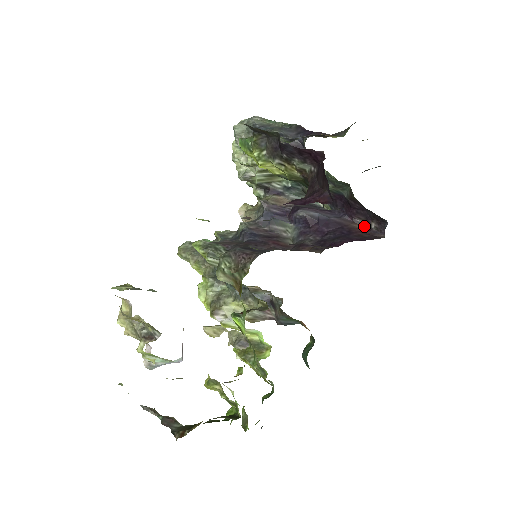
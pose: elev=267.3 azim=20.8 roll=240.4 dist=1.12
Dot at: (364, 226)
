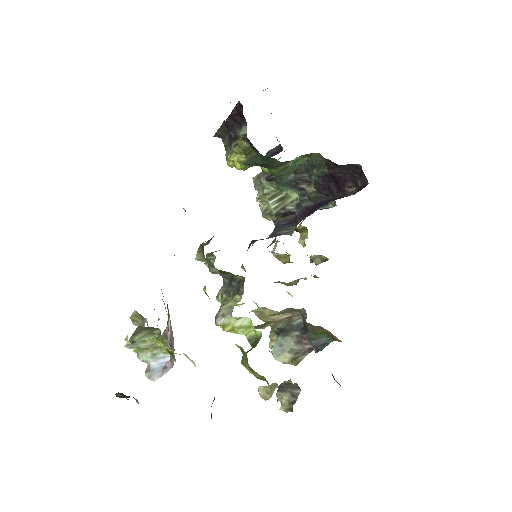
Dot at: occluded
